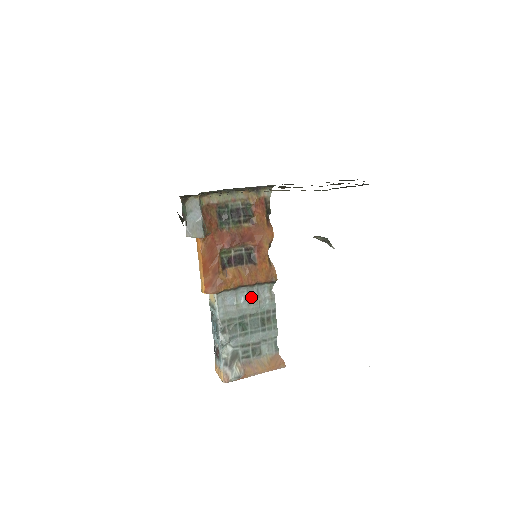
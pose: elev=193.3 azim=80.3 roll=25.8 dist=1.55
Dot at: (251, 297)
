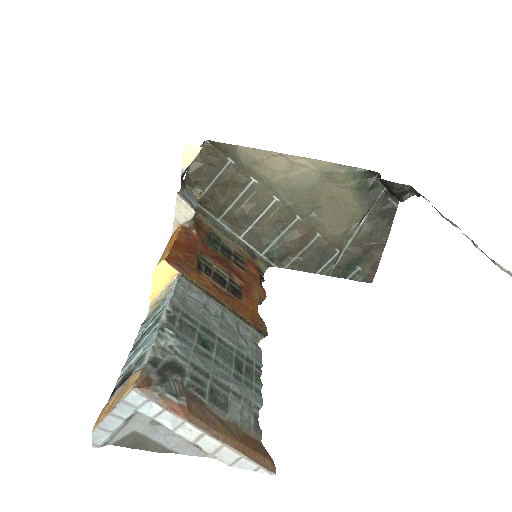
Dot at: (226, 324)
